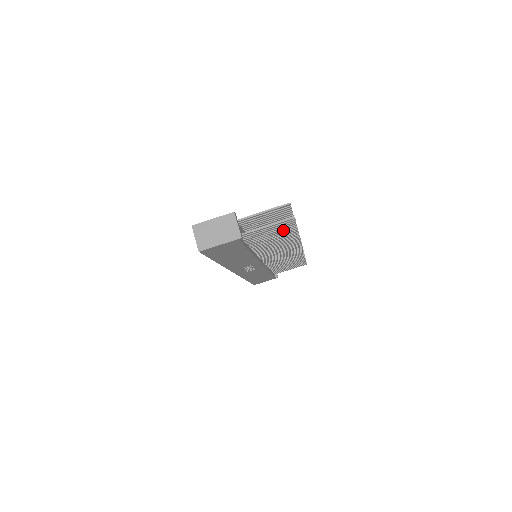
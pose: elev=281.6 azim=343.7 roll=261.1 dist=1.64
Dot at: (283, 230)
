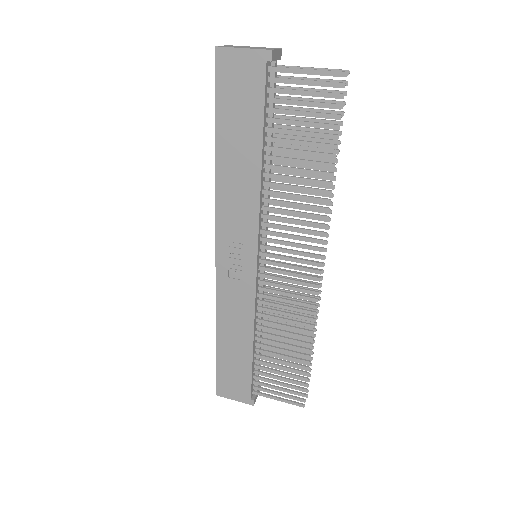
Dot at: (320, 123)
